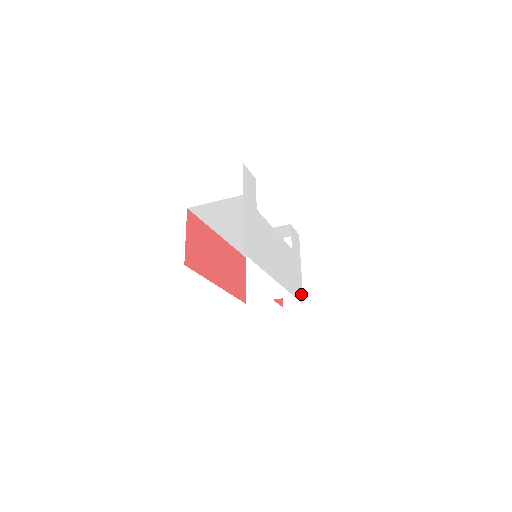
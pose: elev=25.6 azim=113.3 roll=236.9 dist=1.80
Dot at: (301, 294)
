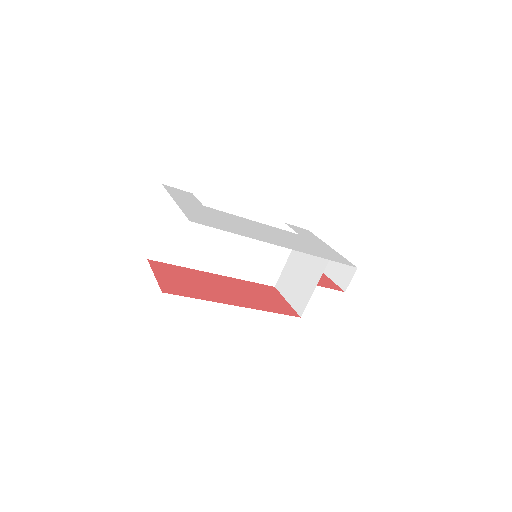
Dot at: (346, 261)
